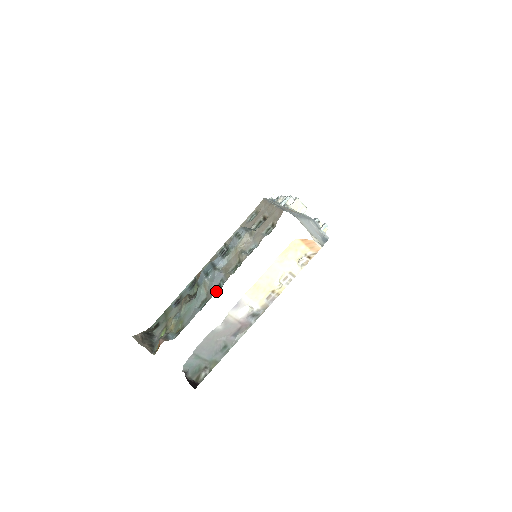
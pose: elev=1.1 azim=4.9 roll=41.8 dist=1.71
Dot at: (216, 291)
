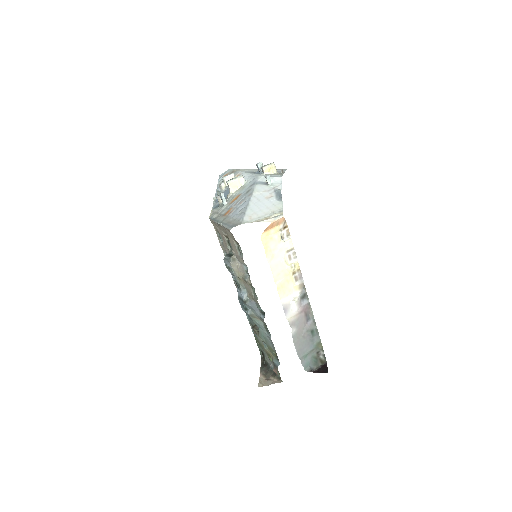
Dot at: (263, 316)
